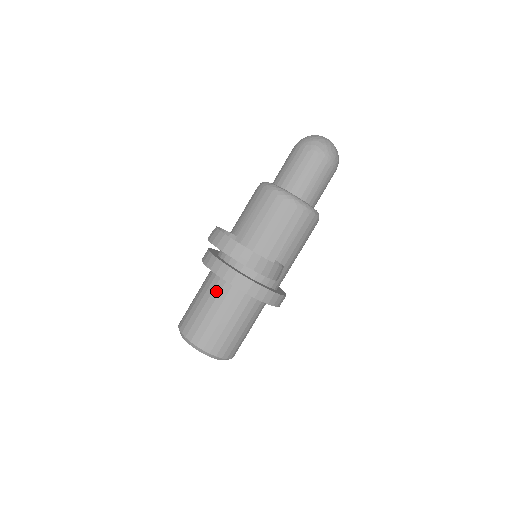
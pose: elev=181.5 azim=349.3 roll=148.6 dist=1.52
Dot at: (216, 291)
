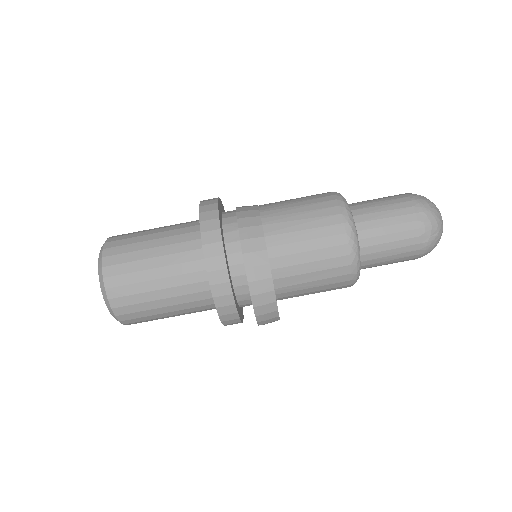
Dot at: (183, 257)
